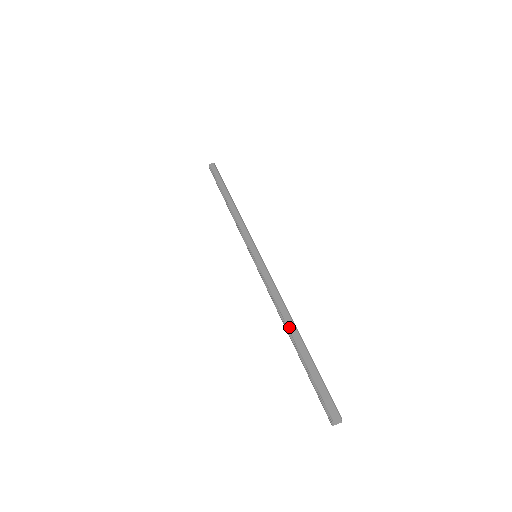
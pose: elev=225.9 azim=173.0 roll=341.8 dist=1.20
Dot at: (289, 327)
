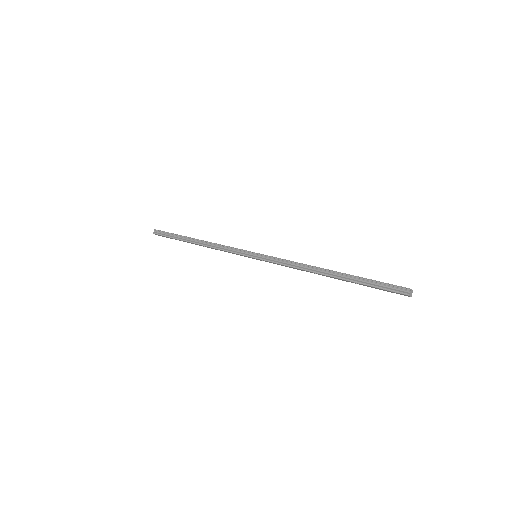
Dot at: occluded
